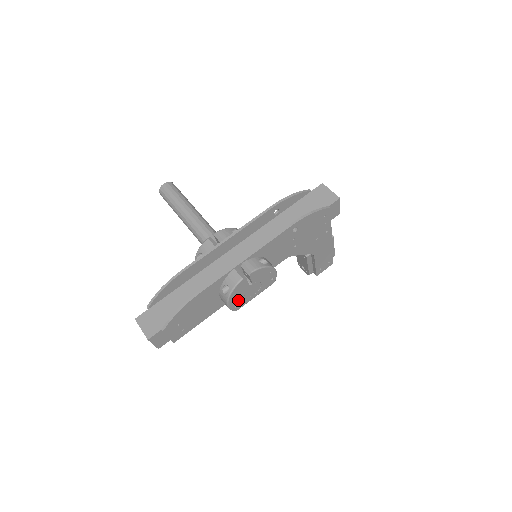
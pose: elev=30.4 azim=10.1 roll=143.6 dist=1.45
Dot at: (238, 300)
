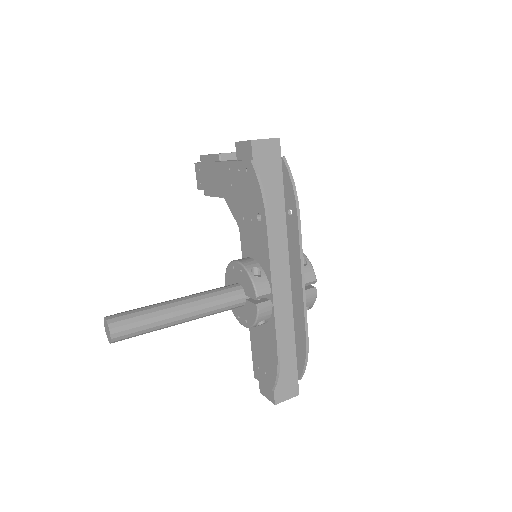
Dot at: occluded
